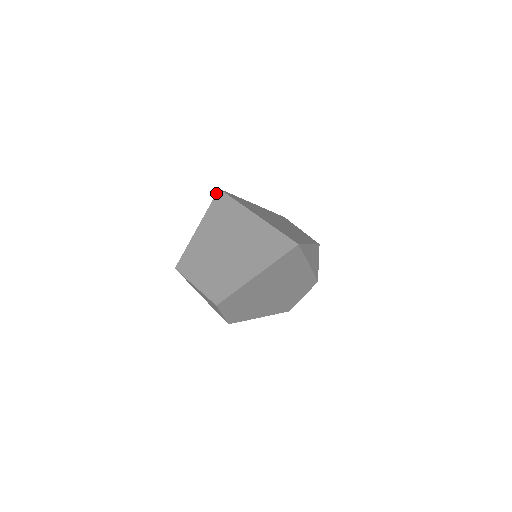
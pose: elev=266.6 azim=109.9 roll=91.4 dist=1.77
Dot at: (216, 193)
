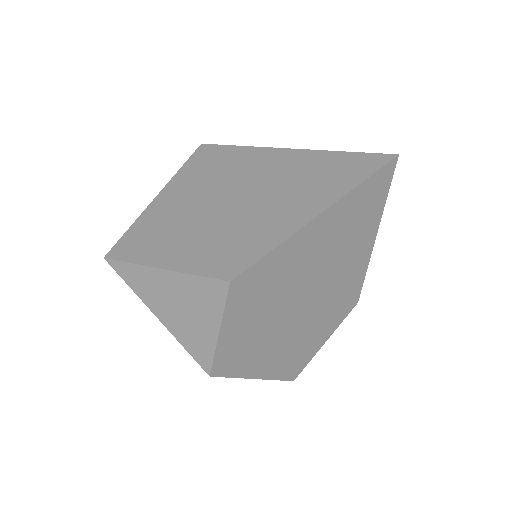
Dot at: occluded
